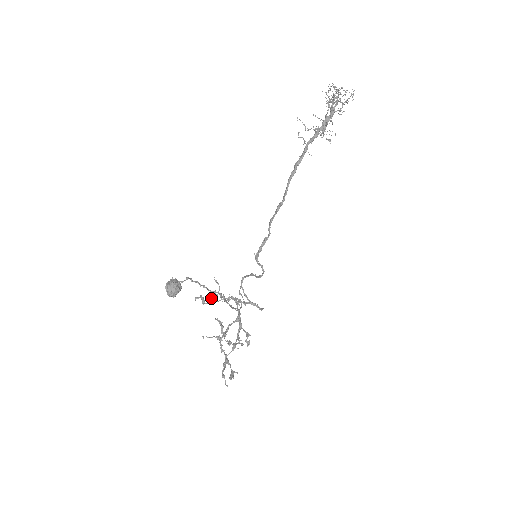
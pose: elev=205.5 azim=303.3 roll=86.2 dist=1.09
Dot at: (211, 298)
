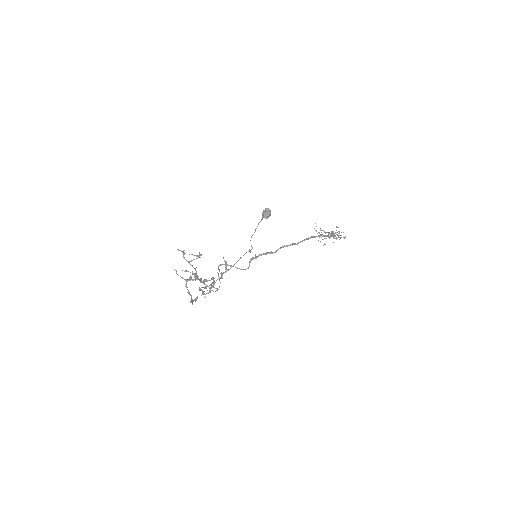
Dot at: (198, 255)
